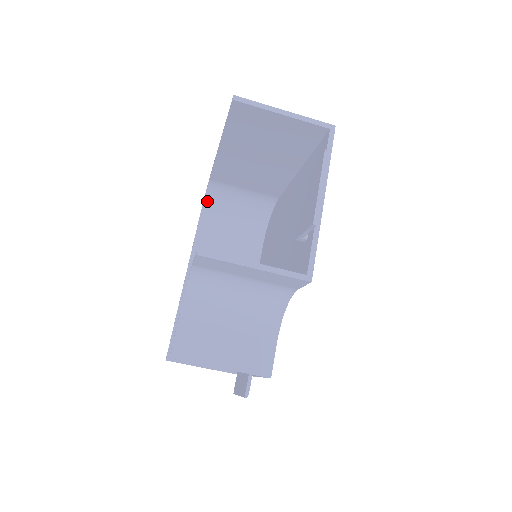
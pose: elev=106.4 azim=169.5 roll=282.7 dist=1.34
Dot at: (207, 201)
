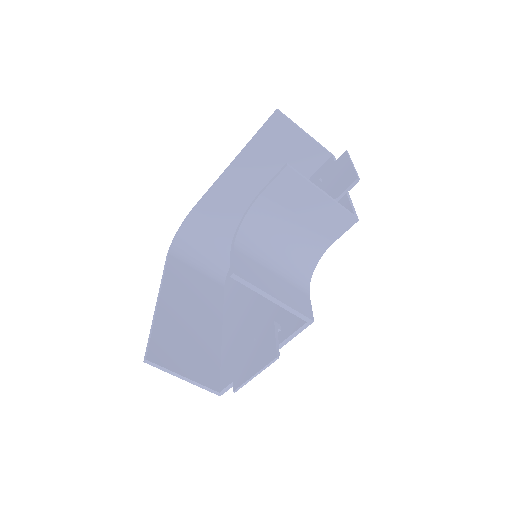
Dot at: (180, 234)
